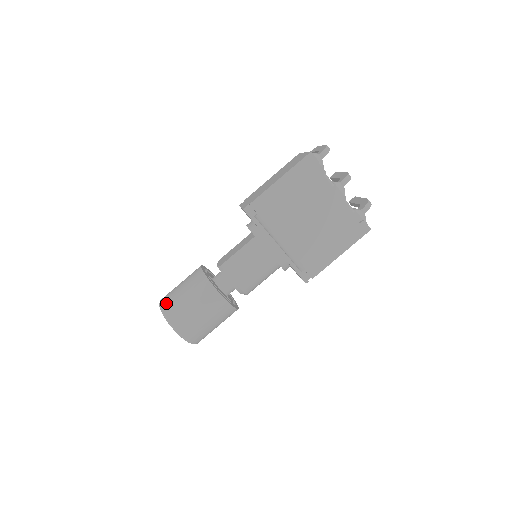
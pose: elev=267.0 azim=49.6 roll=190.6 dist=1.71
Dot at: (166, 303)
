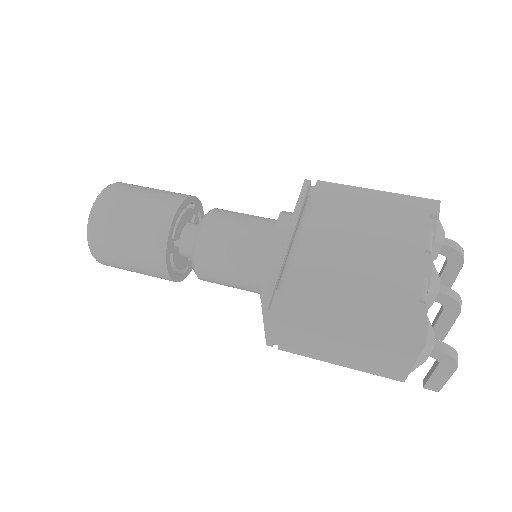
Dot at: occluded
